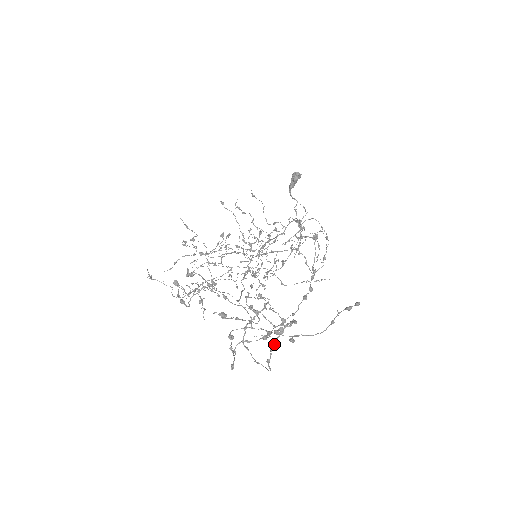
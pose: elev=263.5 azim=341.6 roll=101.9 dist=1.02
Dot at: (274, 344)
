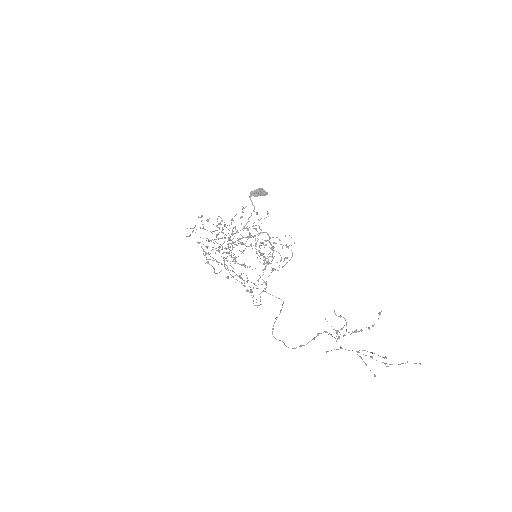
Dot at: occluded
